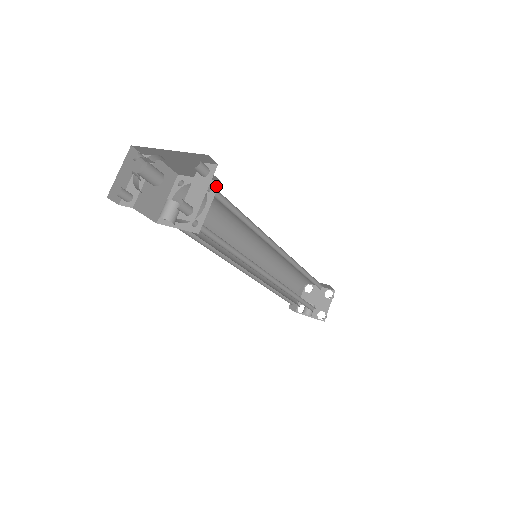
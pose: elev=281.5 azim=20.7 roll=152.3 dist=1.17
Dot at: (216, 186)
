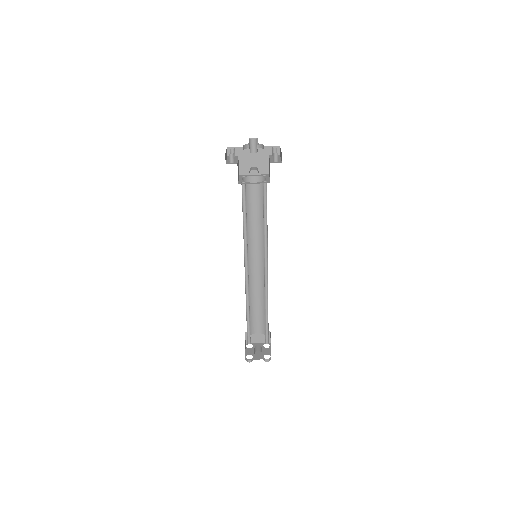
Dot at: (268, 175)
